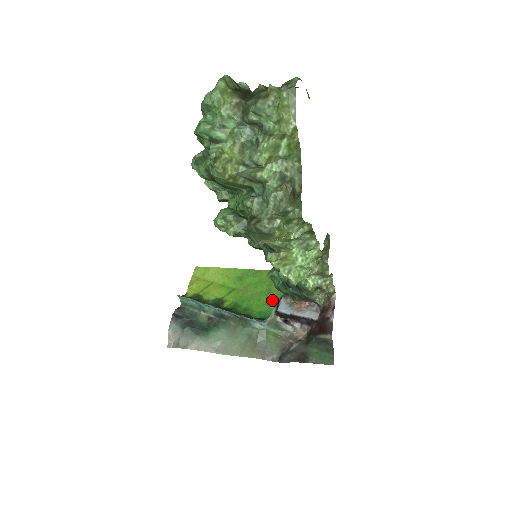
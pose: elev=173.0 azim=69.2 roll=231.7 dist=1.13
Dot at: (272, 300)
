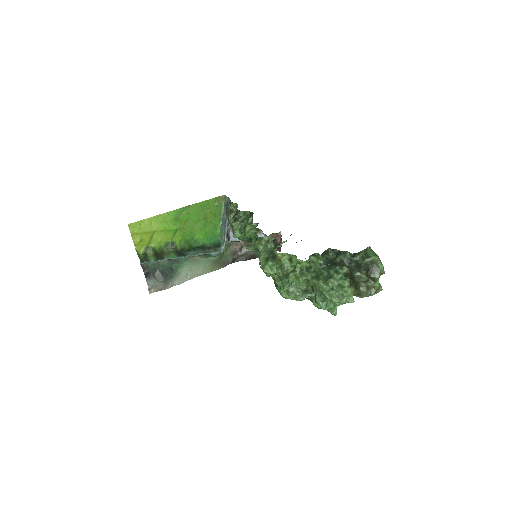
Dot at: (211, 225)
